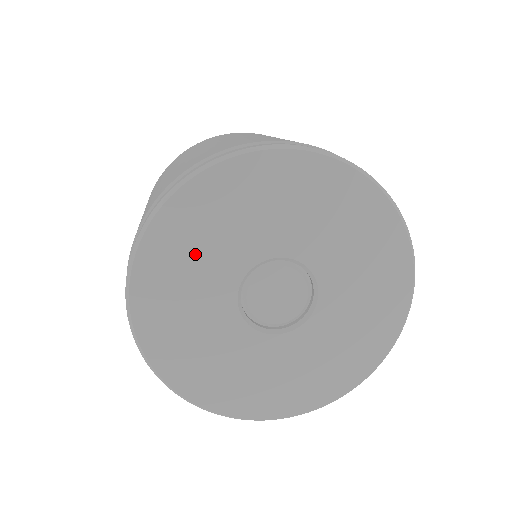
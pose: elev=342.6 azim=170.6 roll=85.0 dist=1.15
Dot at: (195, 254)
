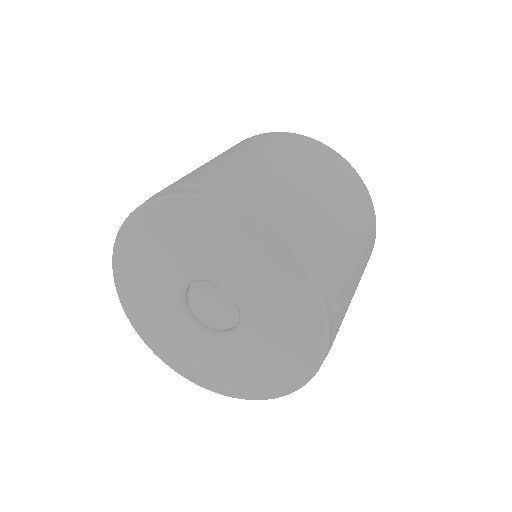
Dot at: (146, 293)
